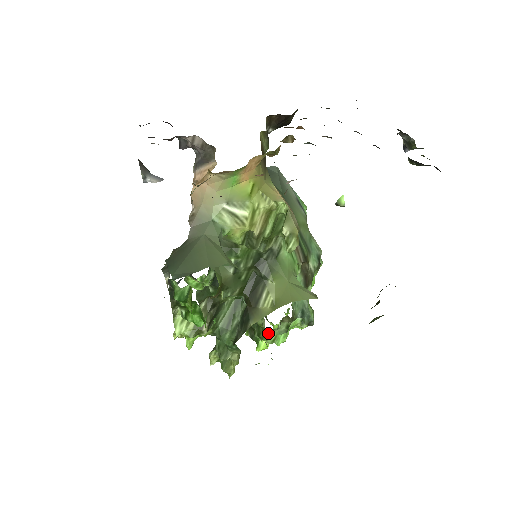
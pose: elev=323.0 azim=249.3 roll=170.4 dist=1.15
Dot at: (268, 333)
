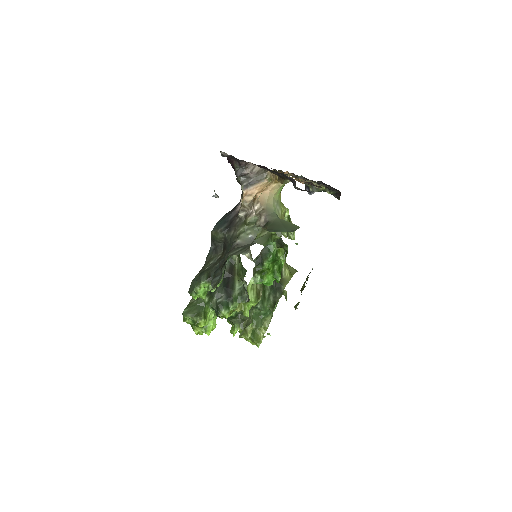
Dot at: occluded
